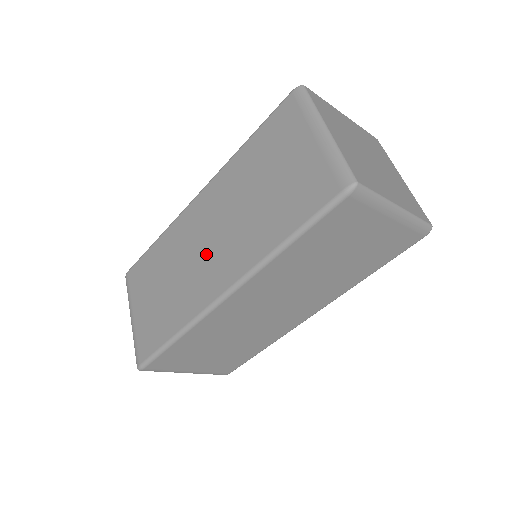
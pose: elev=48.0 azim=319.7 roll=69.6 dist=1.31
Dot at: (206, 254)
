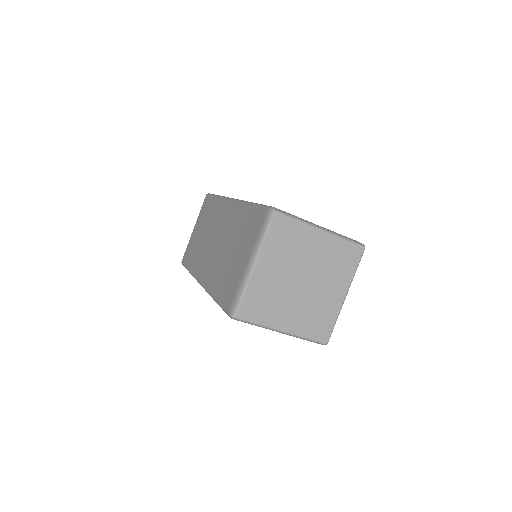
Dot at: occluded
